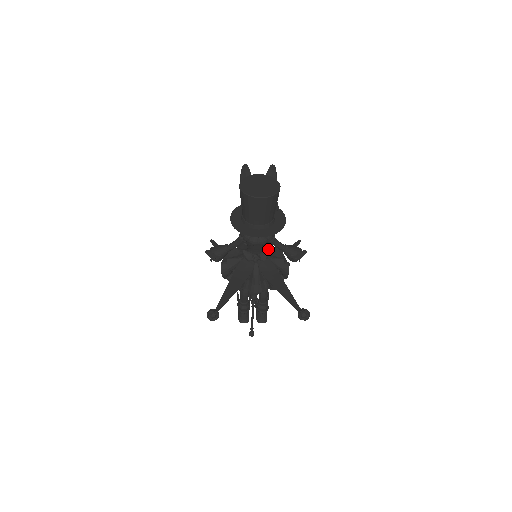
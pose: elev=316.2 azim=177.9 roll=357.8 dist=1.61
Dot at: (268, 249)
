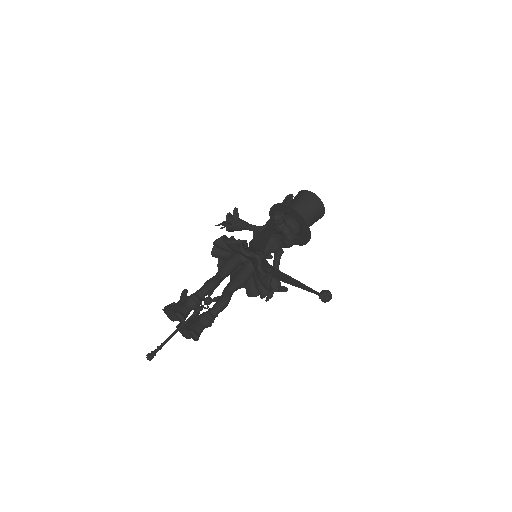
Dot at: occluded
